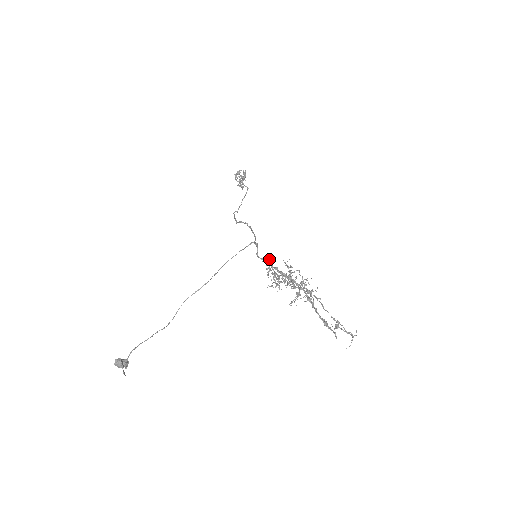
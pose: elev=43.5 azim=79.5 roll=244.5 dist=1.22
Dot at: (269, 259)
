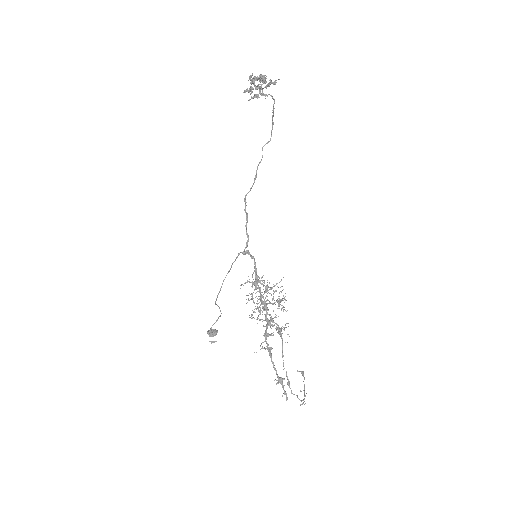
Dot at: occluded
